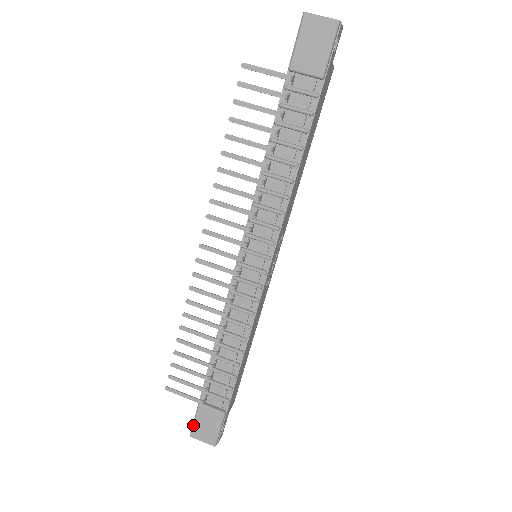
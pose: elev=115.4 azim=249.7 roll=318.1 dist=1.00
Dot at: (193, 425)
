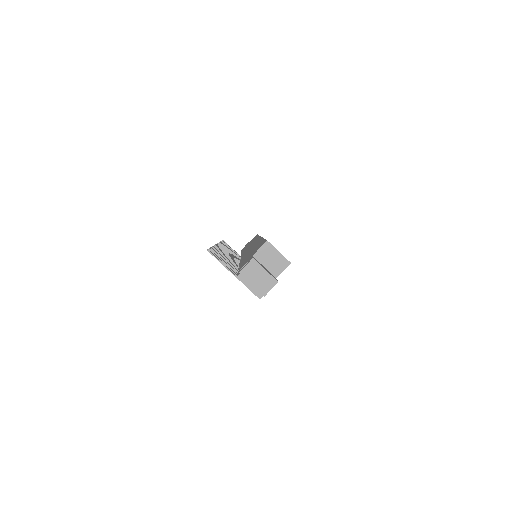
Dot at: occluded
